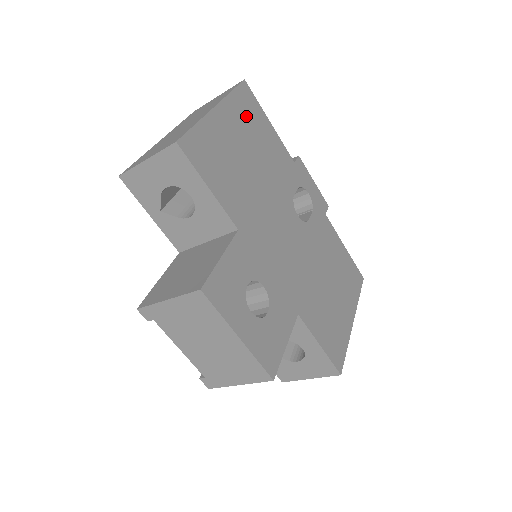
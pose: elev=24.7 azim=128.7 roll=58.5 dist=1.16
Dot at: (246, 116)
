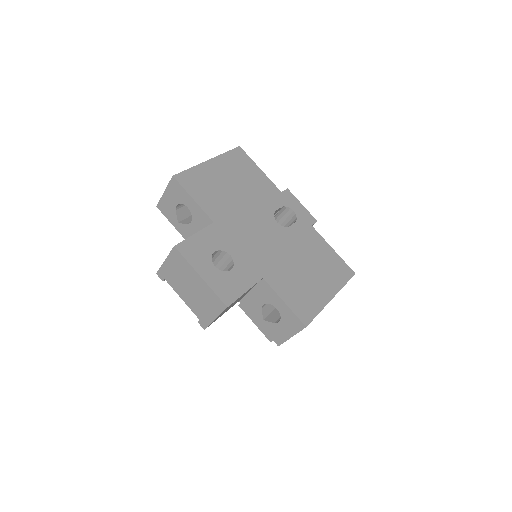
Dot at: (236, 165)
